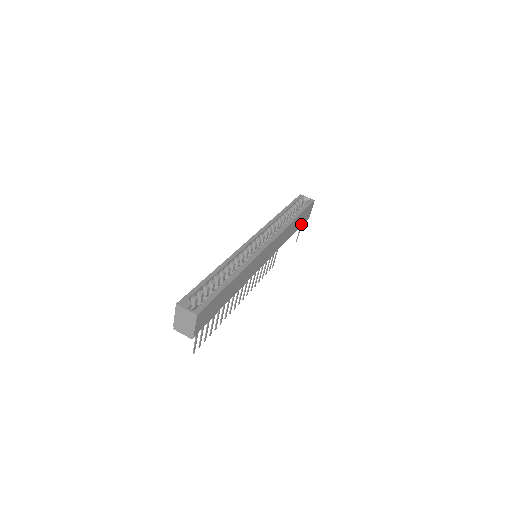
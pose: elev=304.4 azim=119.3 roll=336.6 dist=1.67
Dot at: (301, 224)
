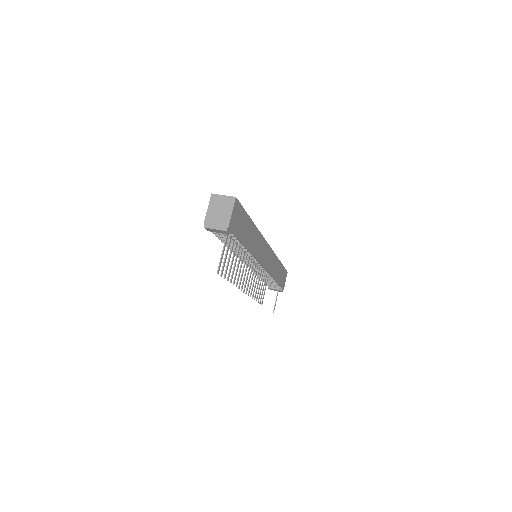
Dot at: (280, 284)
